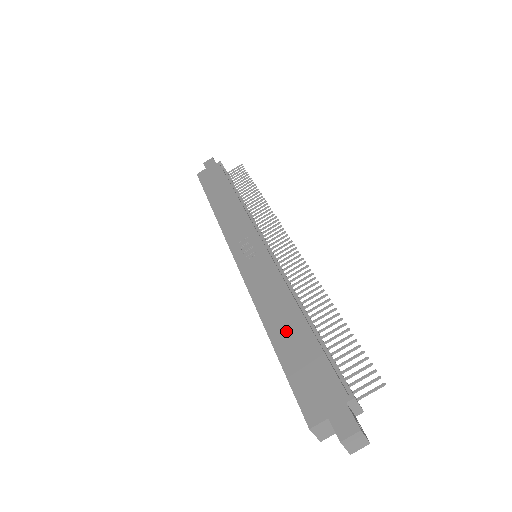
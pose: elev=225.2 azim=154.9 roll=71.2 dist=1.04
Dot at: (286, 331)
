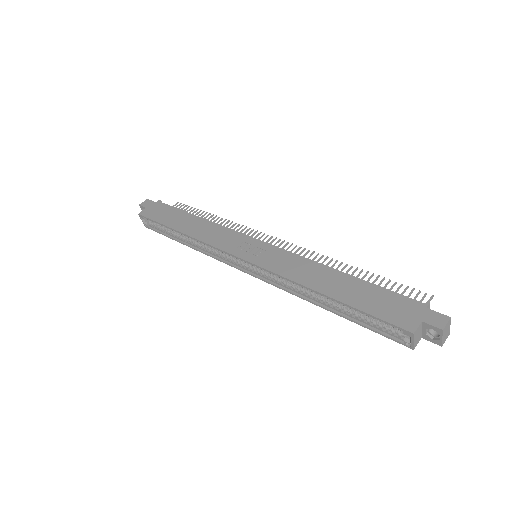
Dot at: (339, 287)
